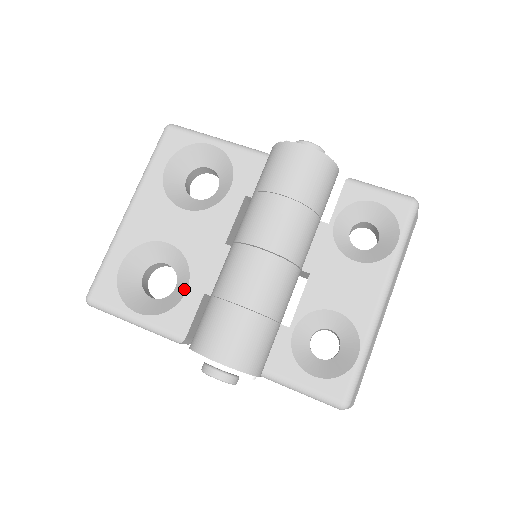
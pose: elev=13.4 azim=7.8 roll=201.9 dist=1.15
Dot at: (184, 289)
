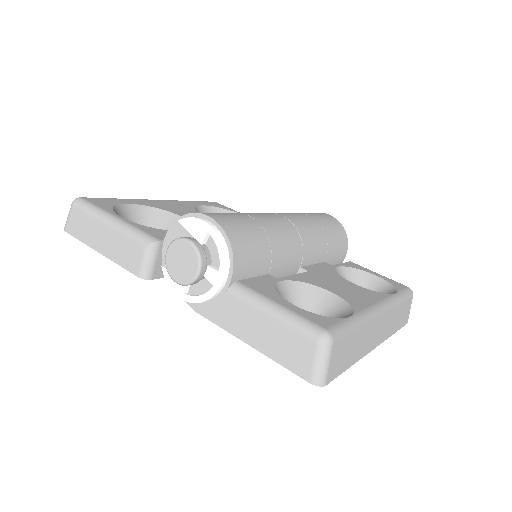
Dot at: occluded
